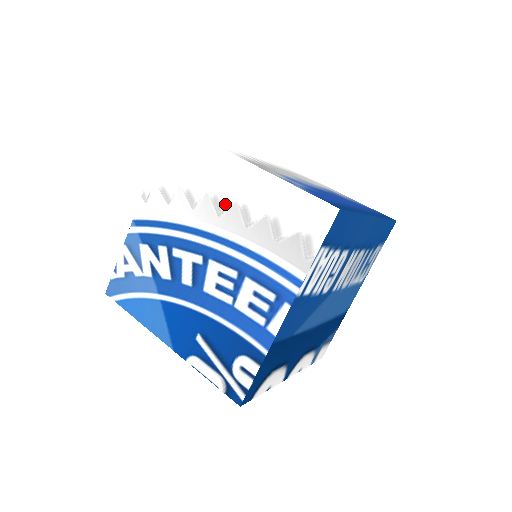
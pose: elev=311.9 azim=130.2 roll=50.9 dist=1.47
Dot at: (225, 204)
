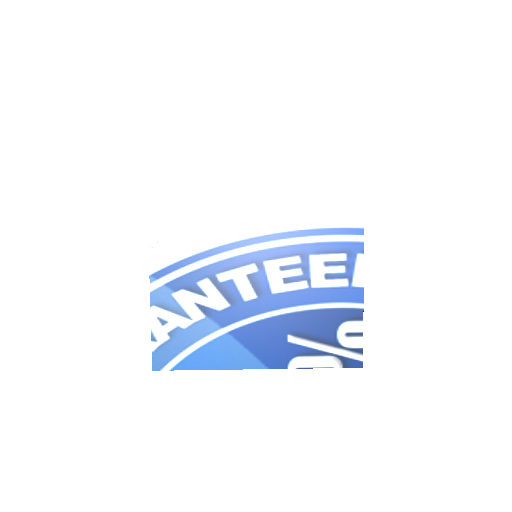
Dot at: (254, 204)
